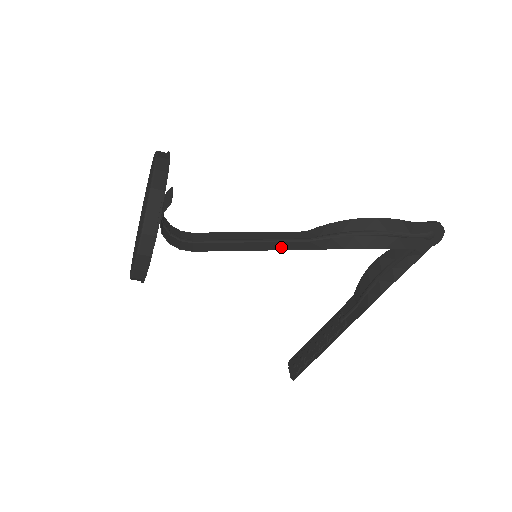
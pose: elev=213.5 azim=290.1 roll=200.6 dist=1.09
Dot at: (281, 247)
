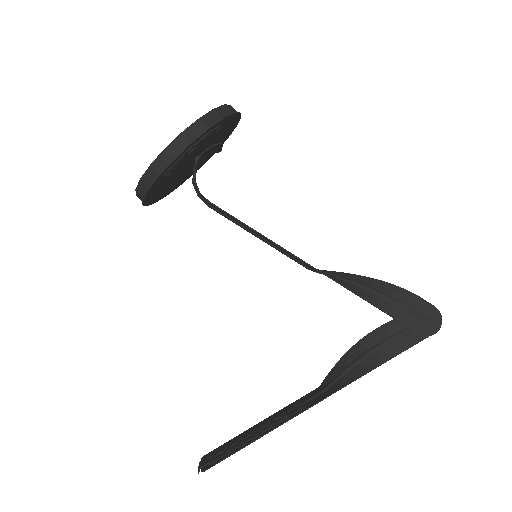
Dot at: (288, 251)
